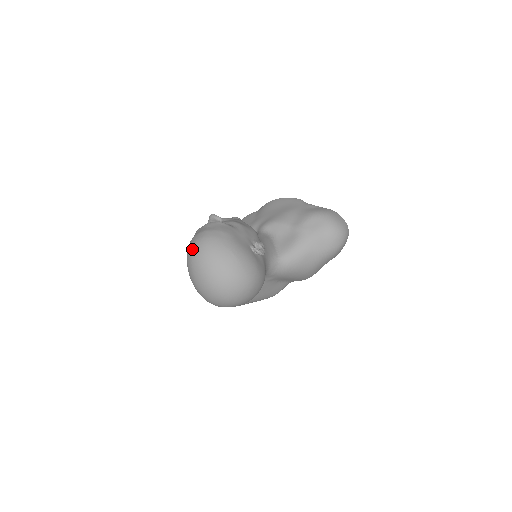
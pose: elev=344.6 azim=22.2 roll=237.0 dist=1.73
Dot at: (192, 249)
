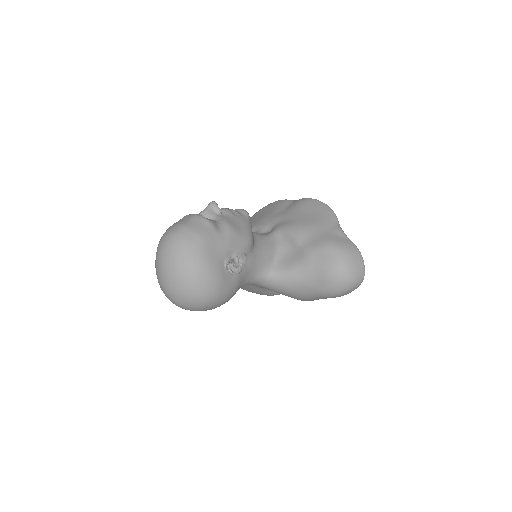
Dot at: (162, 239)
